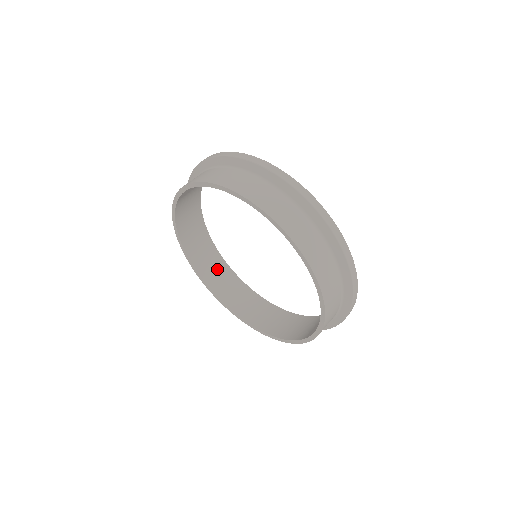
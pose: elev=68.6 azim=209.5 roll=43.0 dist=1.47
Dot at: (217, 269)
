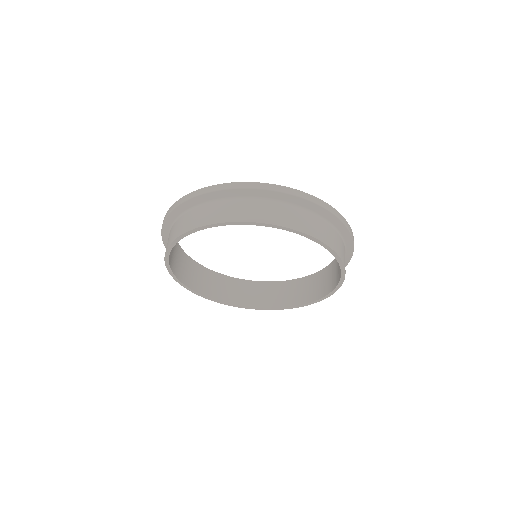
Dot at: (254, 291)
